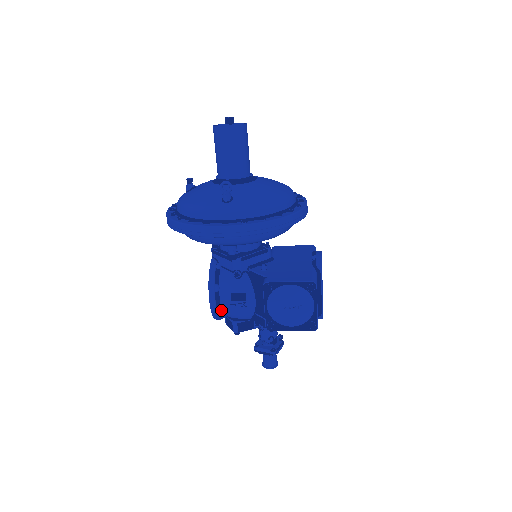
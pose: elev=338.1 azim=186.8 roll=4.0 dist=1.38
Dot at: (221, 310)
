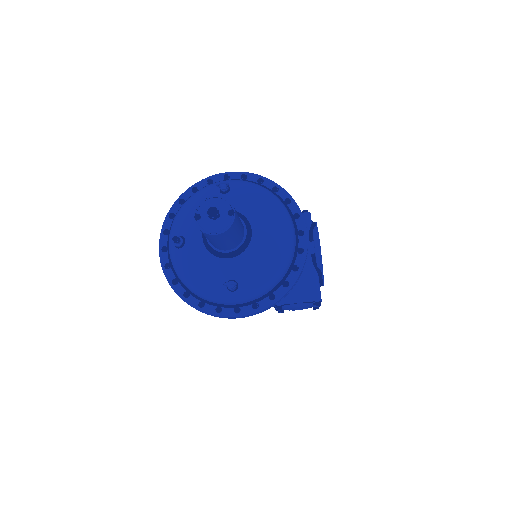
Dot at: occluded
